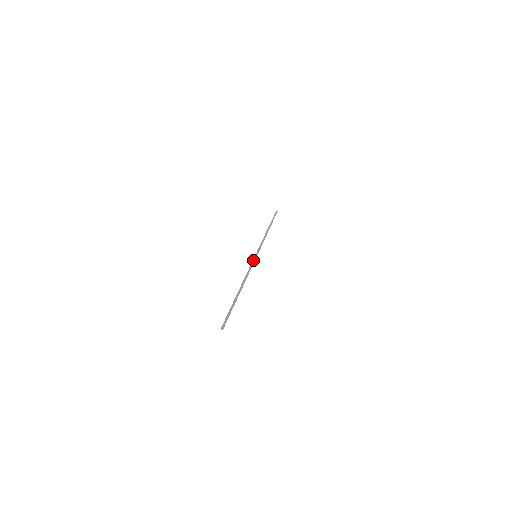
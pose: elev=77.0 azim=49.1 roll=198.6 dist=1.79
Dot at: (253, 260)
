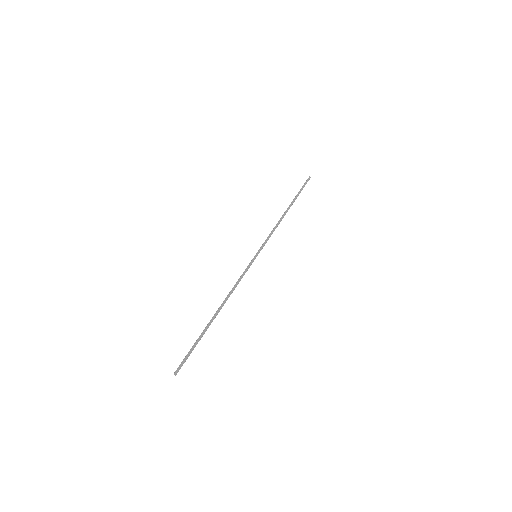
Dot at: (250, 264)
